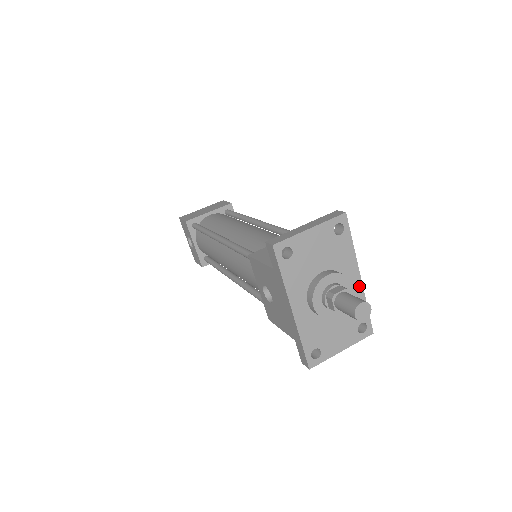
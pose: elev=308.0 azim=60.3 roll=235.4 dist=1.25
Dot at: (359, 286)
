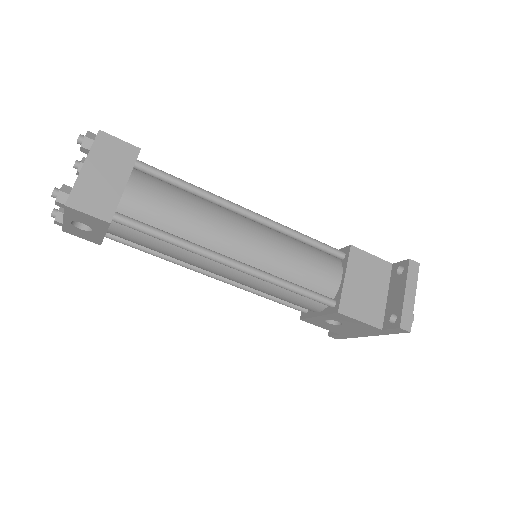
Dot at: occluded
